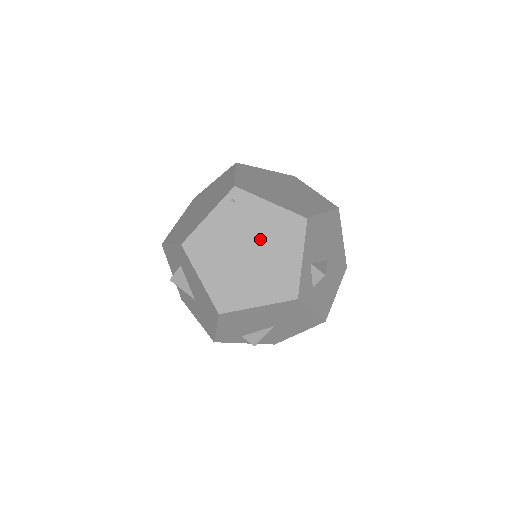
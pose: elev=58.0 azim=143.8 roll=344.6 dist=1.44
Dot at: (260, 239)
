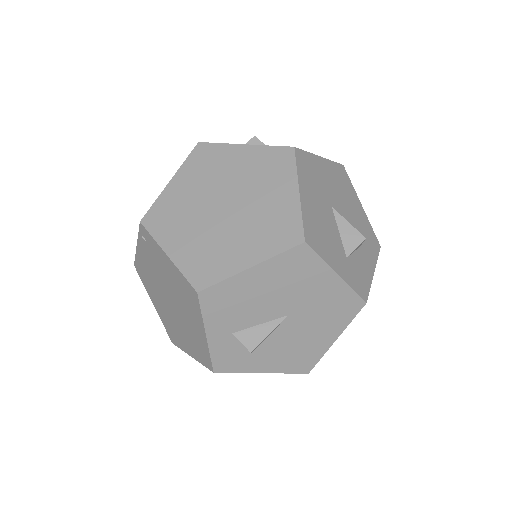
Dot at: (173, 292)
